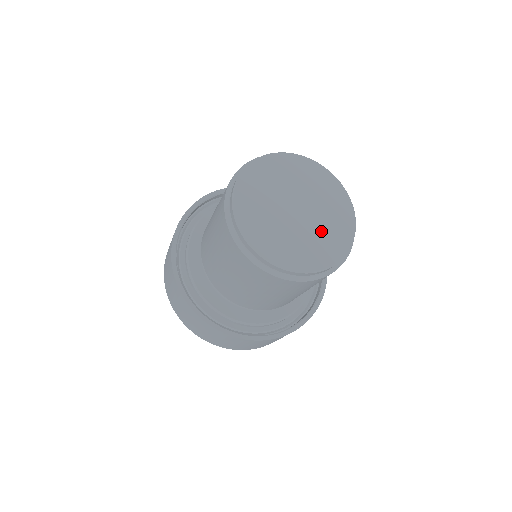
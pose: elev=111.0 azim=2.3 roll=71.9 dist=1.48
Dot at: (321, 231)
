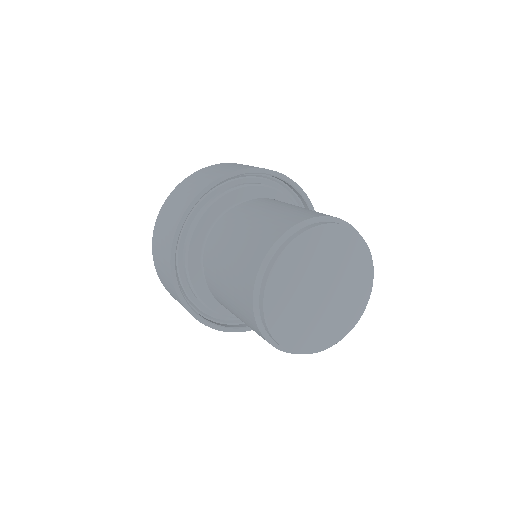
Dot at: (321, 321)
